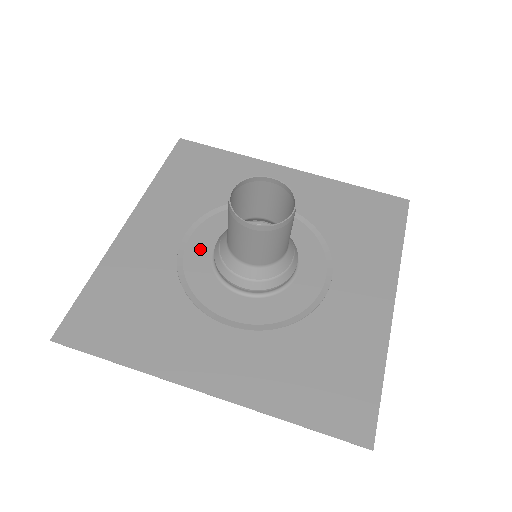
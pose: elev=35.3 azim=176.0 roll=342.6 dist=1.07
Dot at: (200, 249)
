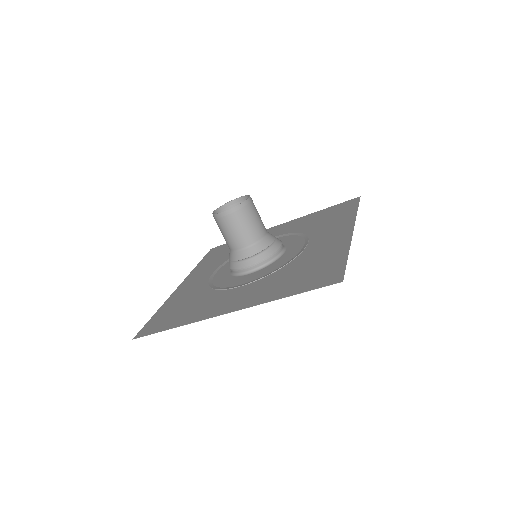
Dot at: (223, 273)
